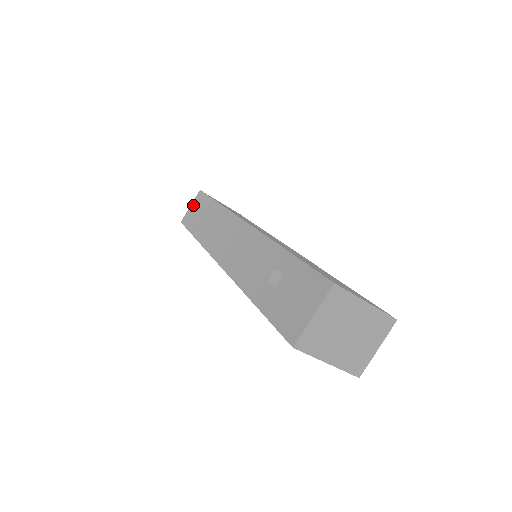
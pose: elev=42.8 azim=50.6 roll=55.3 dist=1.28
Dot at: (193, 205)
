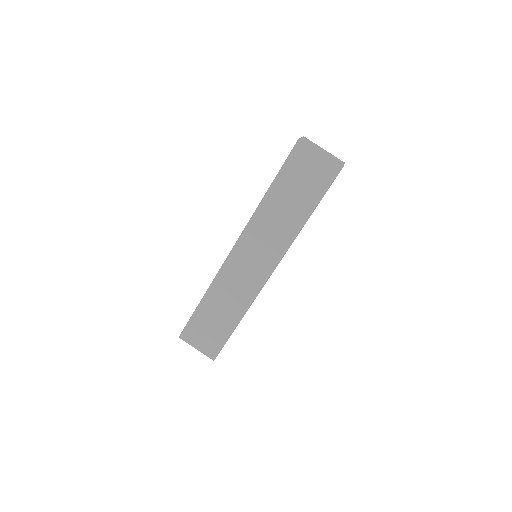
Dot at: occluded
